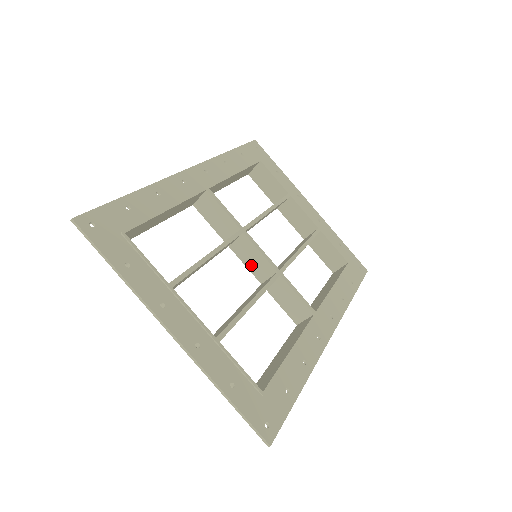
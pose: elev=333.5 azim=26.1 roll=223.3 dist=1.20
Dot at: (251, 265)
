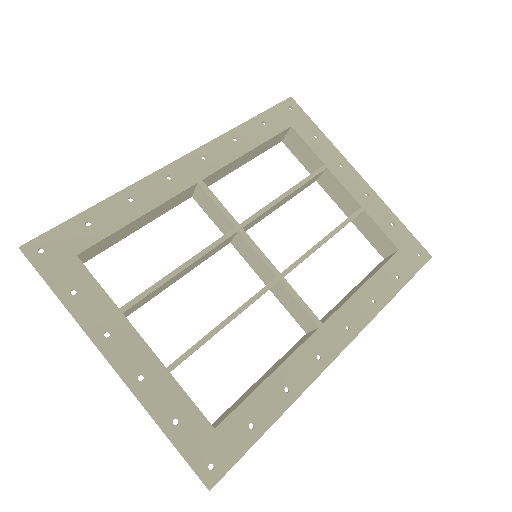
Dot at: (253, 265)
